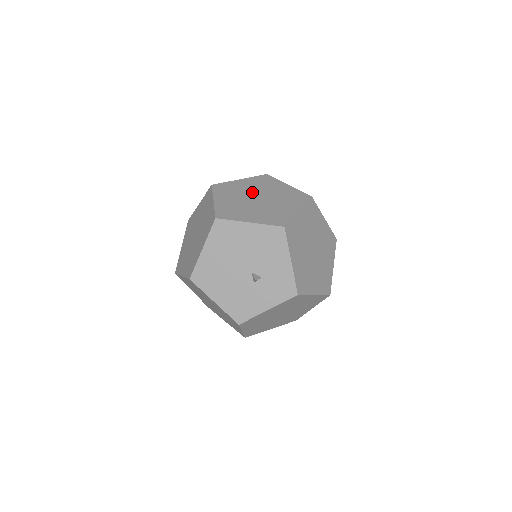
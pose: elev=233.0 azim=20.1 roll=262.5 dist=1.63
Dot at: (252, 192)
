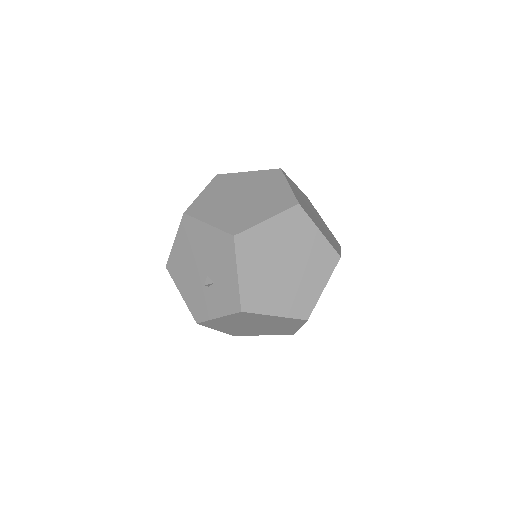
Dot at: (244, 189)
